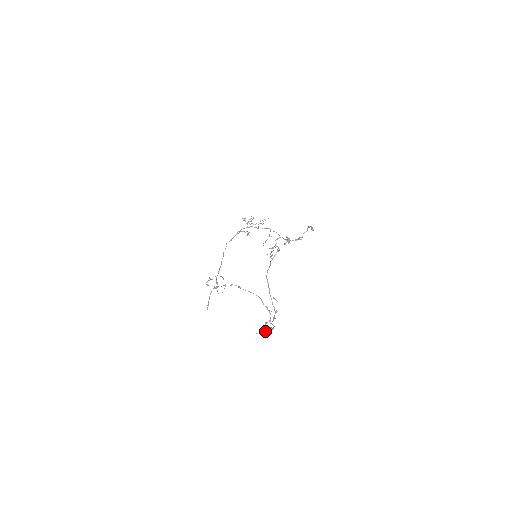
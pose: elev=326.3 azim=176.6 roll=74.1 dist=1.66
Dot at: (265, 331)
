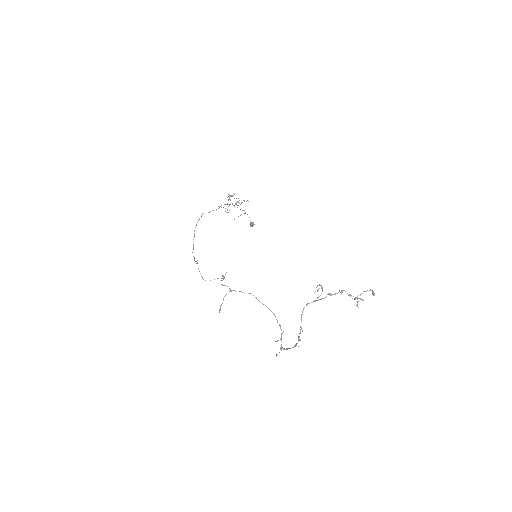
Dot at: occluded
